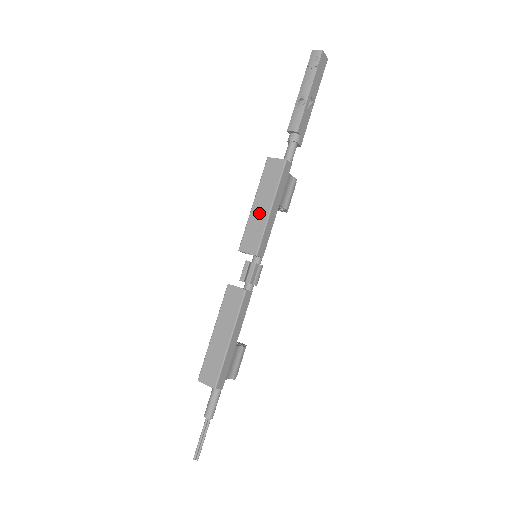
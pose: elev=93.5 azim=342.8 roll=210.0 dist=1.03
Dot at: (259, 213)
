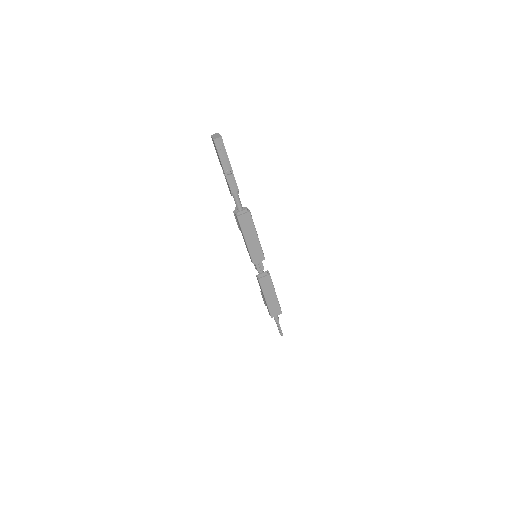
Dot at: (253, 243)
